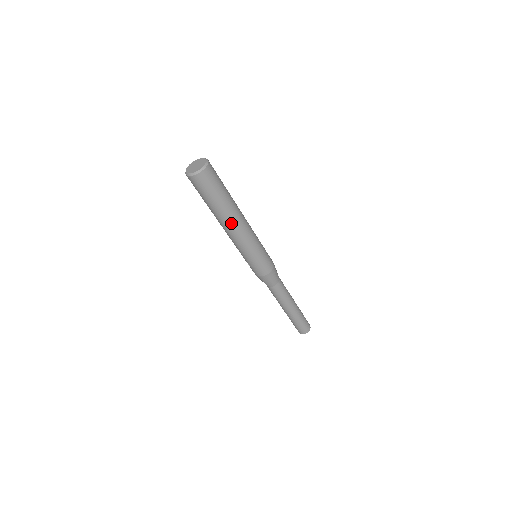
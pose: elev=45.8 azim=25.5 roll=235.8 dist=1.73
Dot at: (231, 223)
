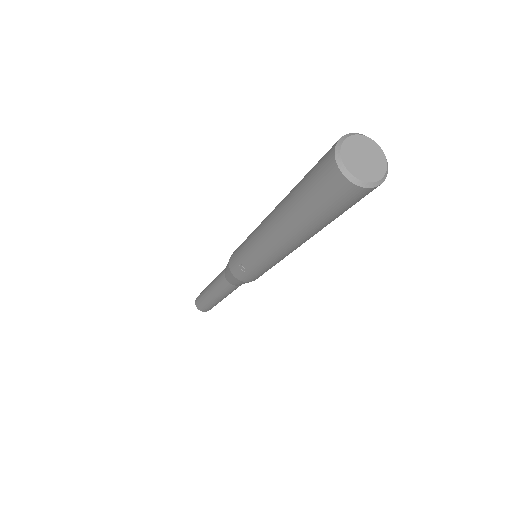
Dot at: (304, 241)
